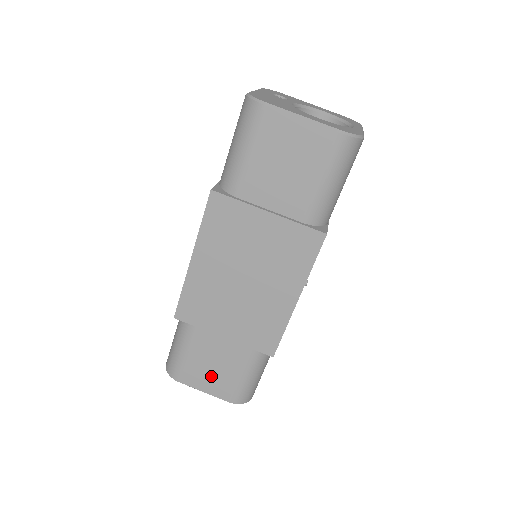
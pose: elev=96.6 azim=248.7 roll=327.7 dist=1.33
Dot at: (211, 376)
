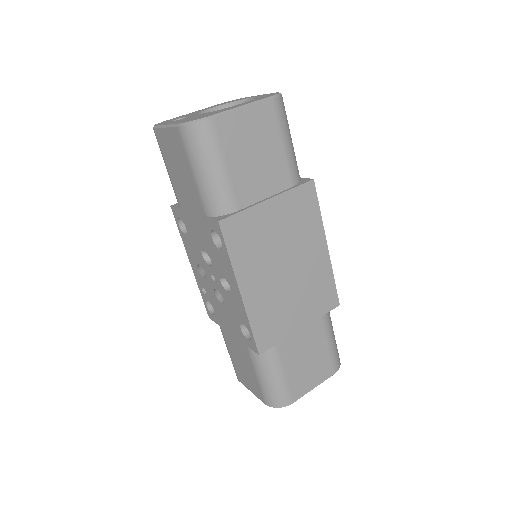
Dot at: (311, 370)
